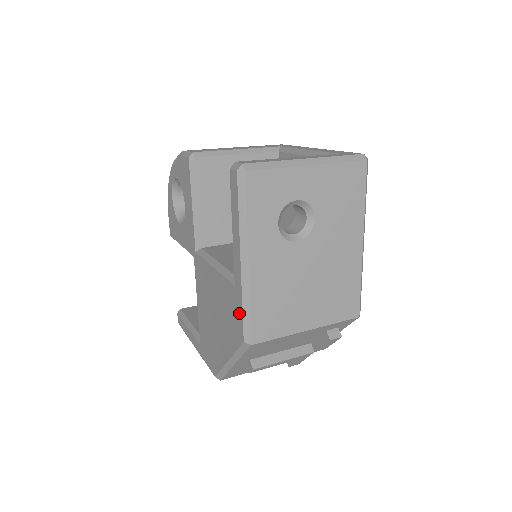
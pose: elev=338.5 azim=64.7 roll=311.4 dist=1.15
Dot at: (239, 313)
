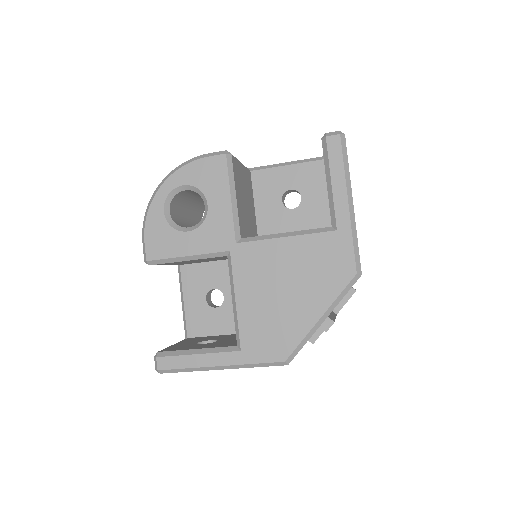
Dot at: (347, 251)
